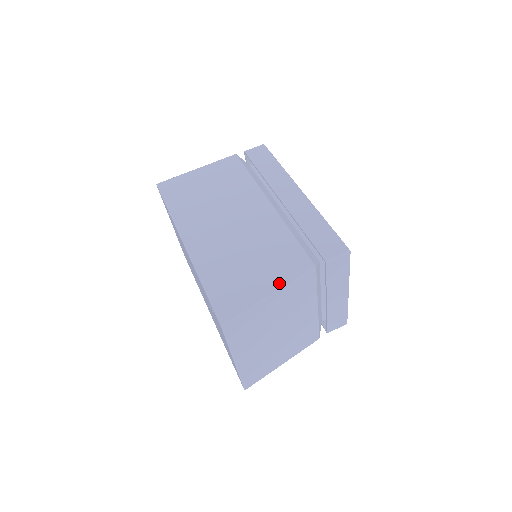
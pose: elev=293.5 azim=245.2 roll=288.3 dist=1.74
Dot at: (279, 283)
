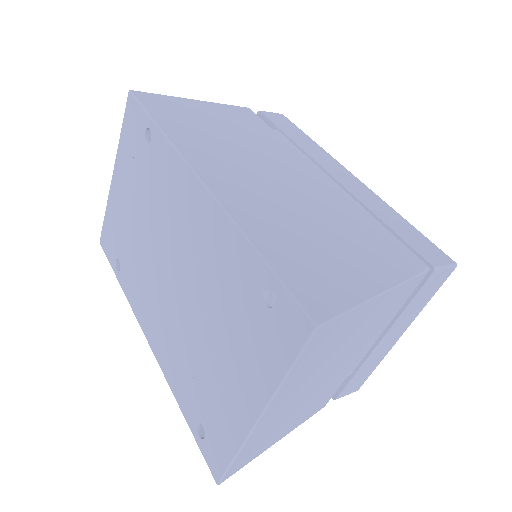
Dot at: (386, 278)
